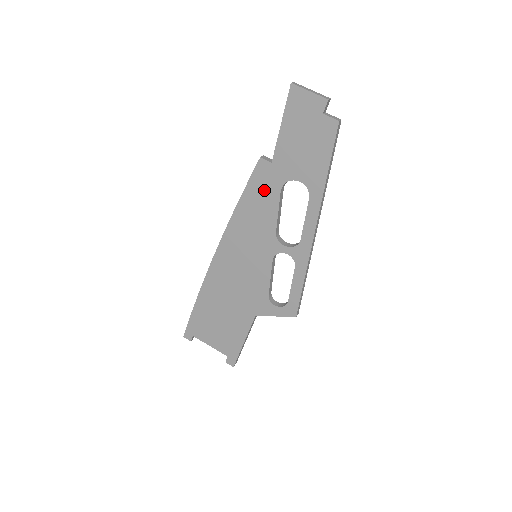
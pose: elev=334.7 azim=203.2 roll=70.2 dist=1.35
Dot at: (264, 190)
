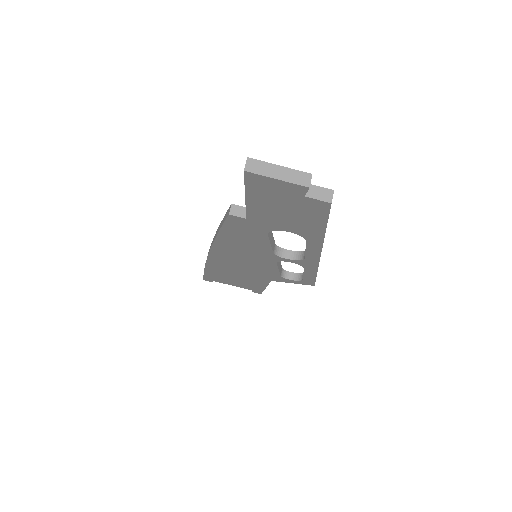
Dot at: (246, 232)
